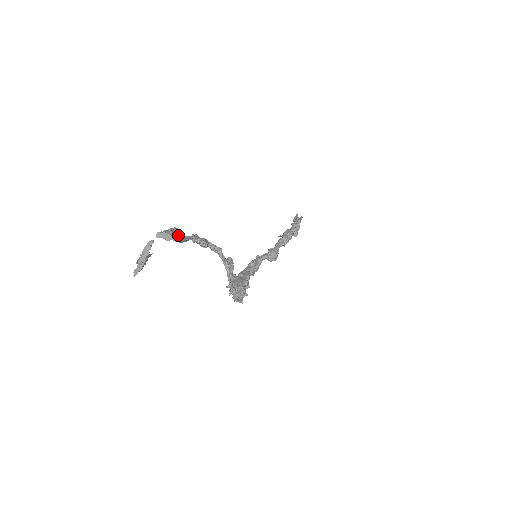
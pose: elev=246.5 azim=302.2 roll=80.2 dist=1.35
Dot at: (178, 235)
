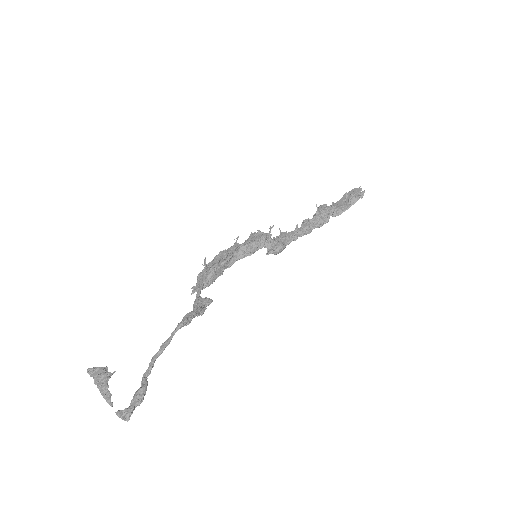
Dot at: (139, 402)
